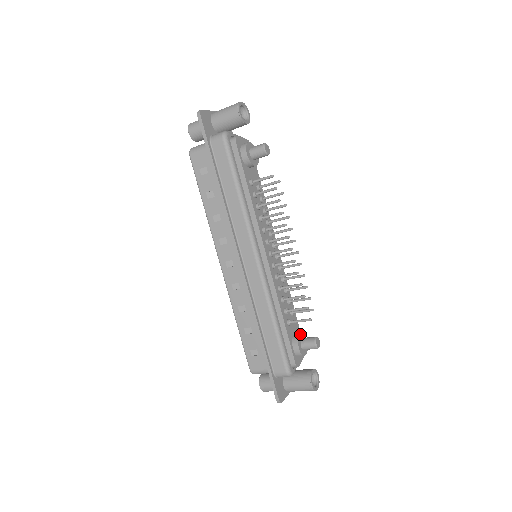
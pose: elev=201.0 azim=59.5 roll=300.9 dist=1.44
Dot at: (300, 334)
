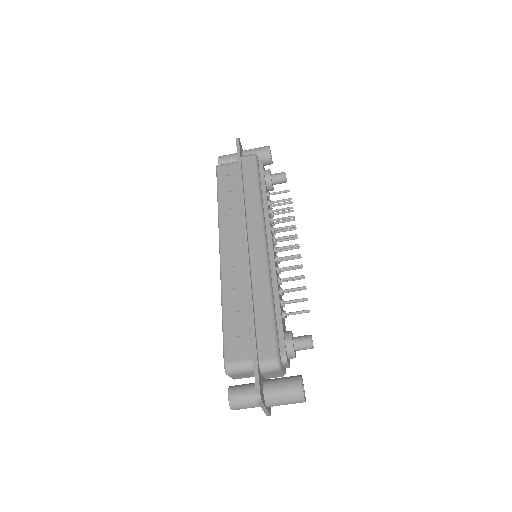
Dot at: (292, 333)
